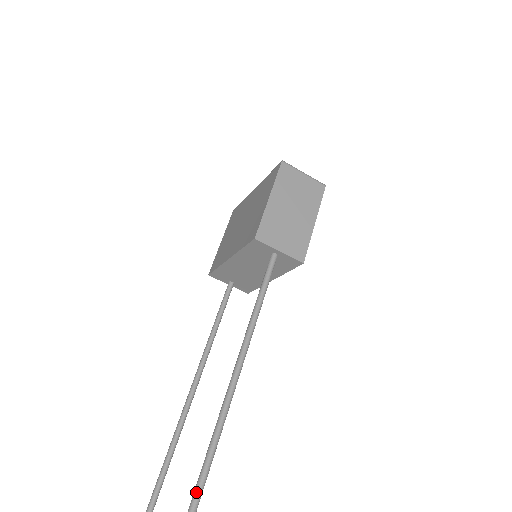
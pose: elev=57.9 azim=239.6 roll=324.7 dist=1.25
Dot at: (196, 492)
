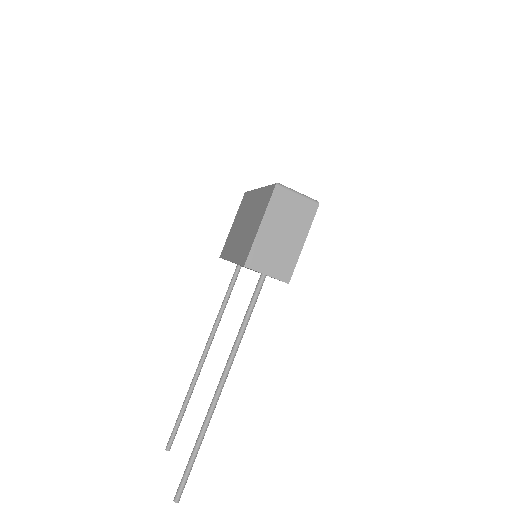
Dot at: (191, 458)
